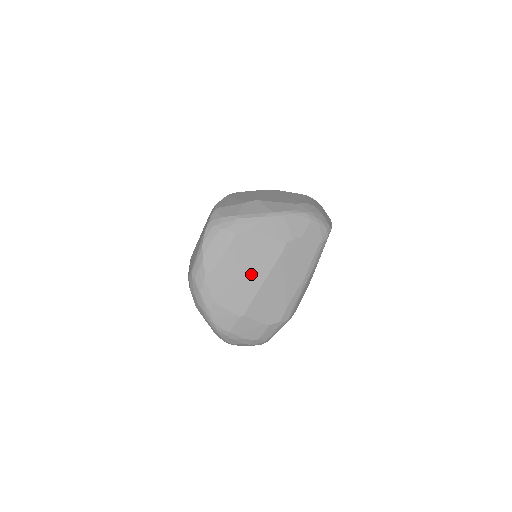
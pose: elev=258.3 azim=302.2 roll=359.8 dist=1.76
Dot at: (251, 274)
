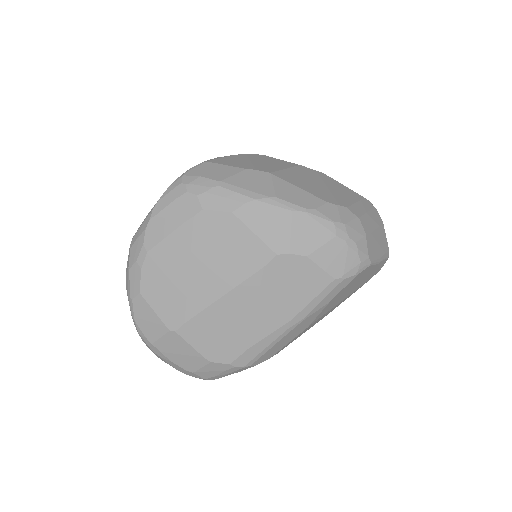
Dot at: (206, 277)
